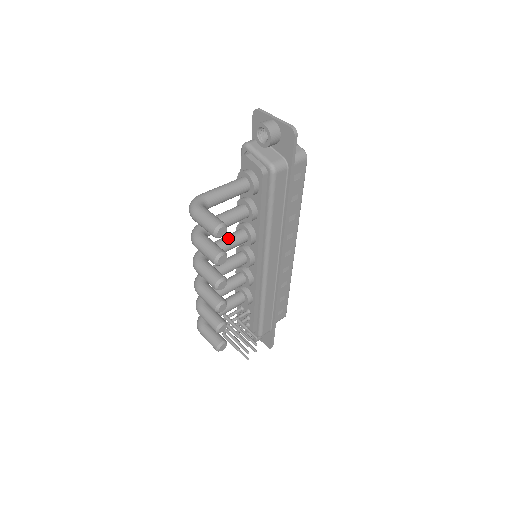
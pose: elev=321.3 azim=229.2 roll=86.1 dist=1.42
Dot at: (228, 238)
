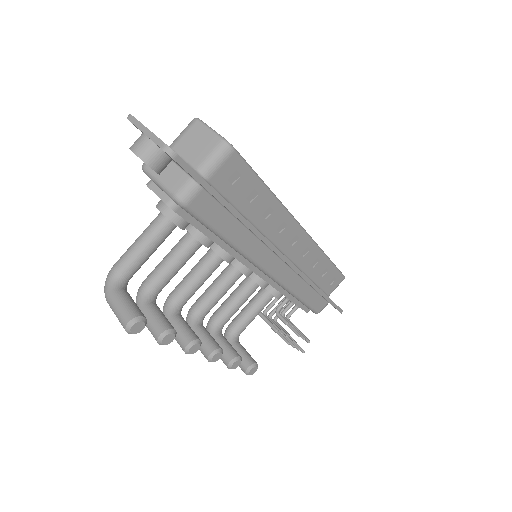
Dot at: (195, 271)
